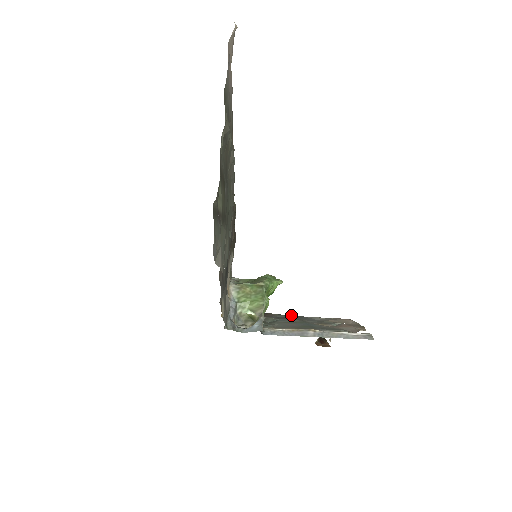
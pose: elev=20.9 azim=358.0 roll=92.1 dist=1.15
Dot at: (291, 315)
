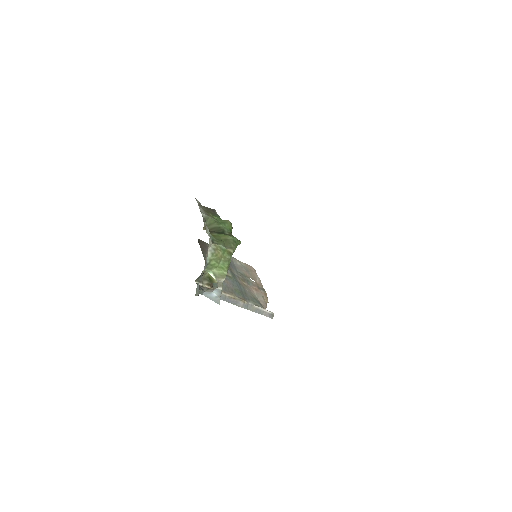
Dot at: occluded
